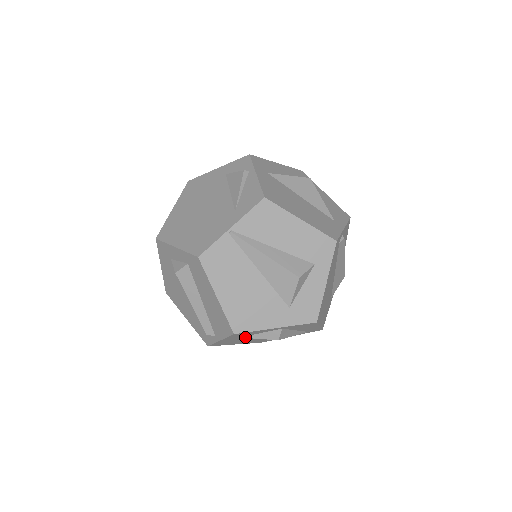
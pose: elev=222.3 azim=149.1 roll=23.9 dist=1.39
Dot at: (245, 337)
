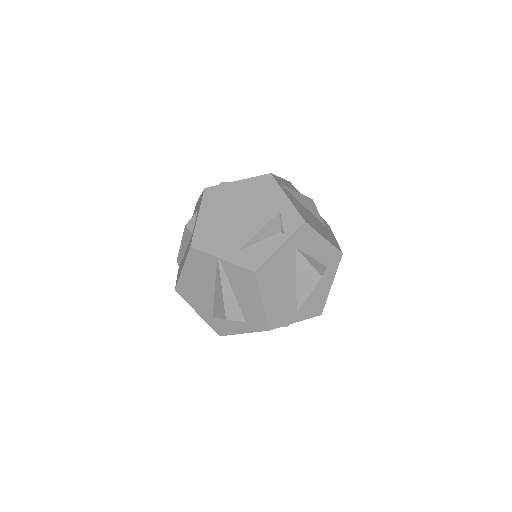
Dot at: occluded
